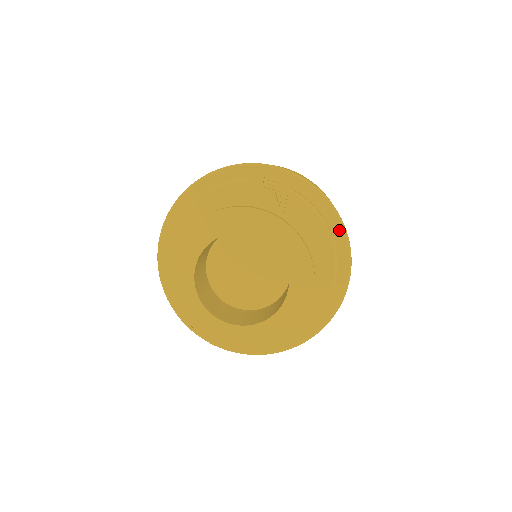
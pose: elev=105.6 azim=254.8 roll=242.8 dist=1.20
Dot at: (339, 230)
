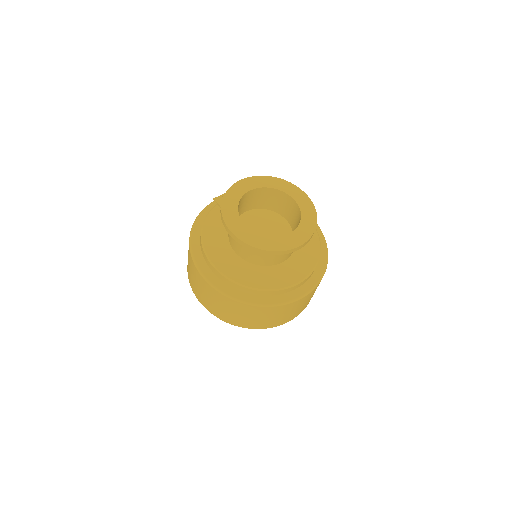
Dot at: occluded
